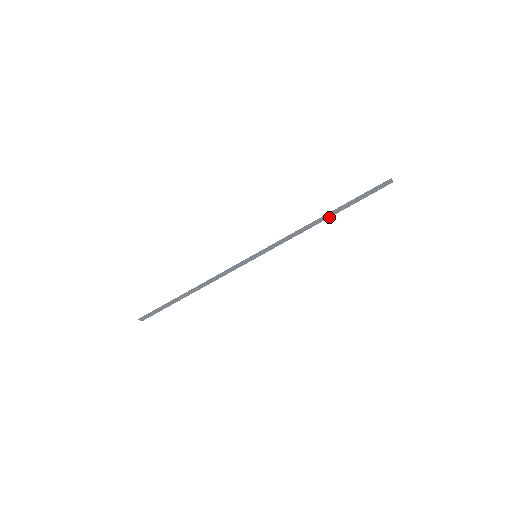
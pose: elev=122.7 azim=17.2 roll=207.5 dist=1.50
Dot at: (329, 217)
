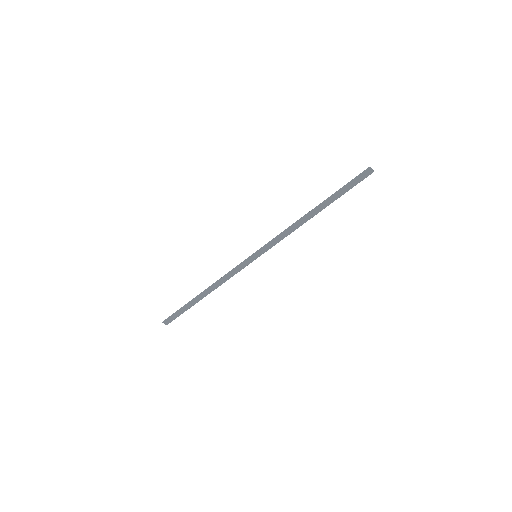
Dot at: occluded
